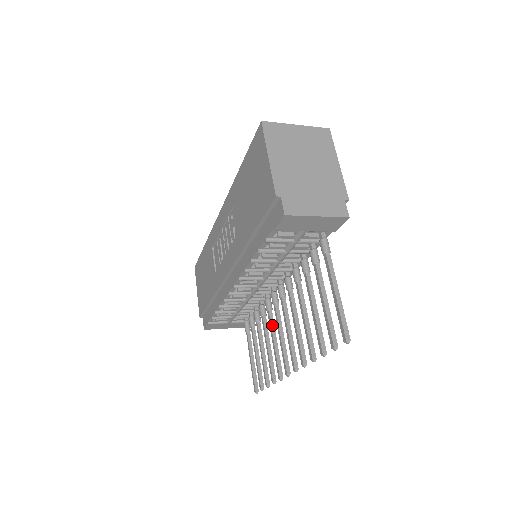
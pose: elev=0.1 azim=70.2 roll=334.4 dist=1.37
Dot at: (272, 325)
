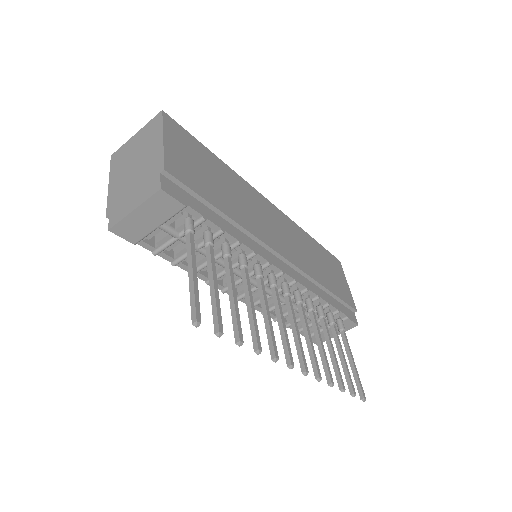
Dot at: (302, 319)
